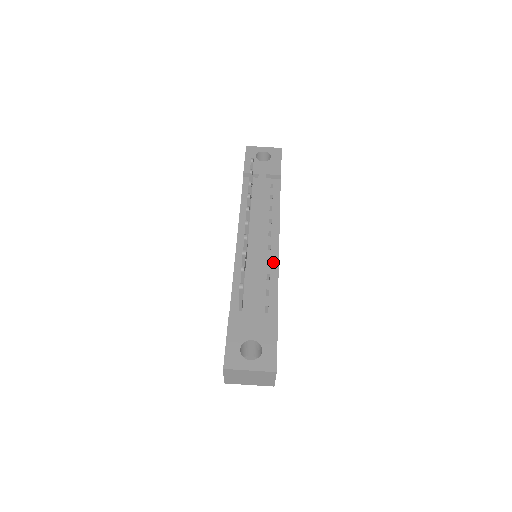
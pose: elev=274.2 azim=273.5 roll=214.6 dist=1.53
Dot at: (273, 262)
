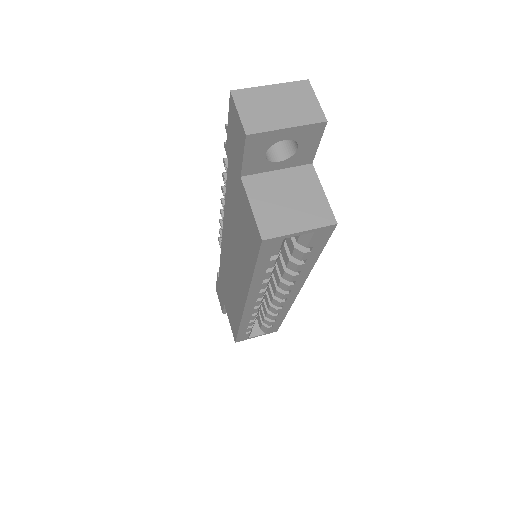
Dot at: occluded
